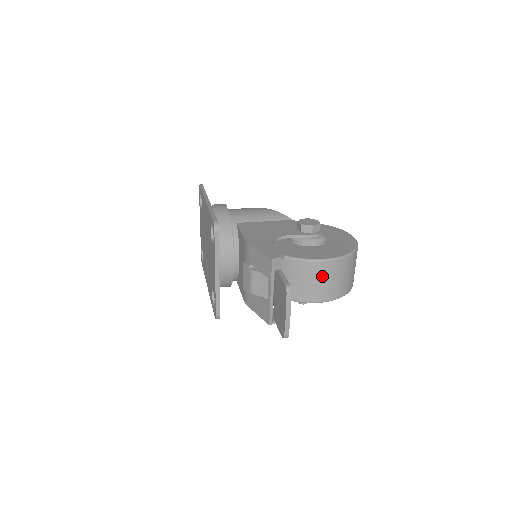
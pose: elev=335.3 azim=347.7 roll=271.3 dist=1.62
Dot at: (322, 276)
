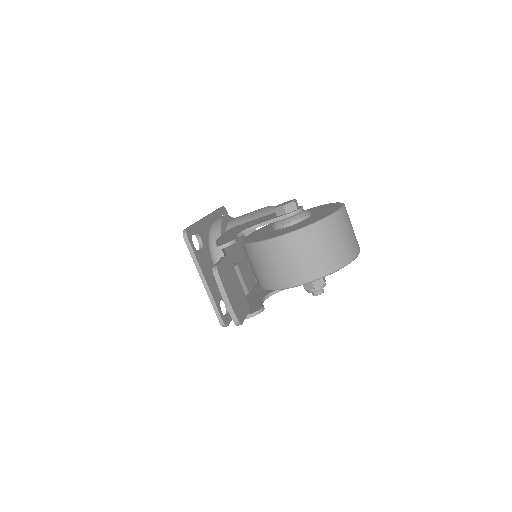
Dot at: (290, 254)
